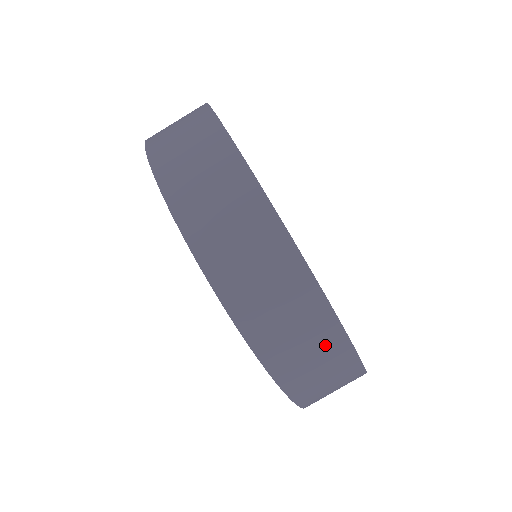
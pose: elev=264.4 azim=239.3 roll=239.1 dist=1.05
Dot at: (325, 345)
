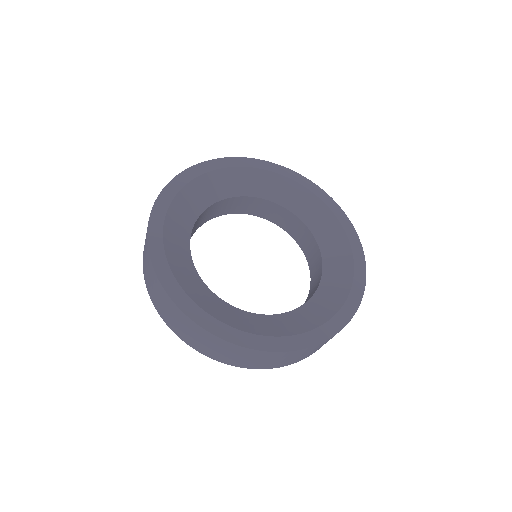
Dot at: occluded
